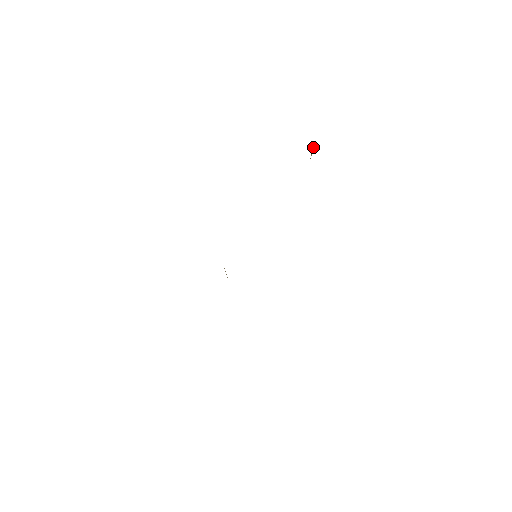
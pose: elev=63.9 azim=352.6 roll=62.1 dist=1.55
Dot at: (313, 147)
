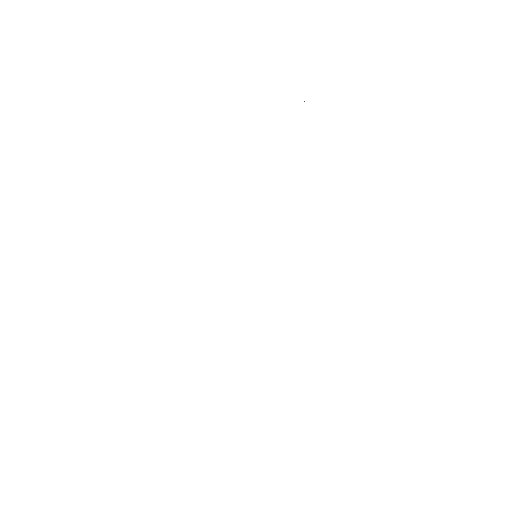
Dot at: occluded
